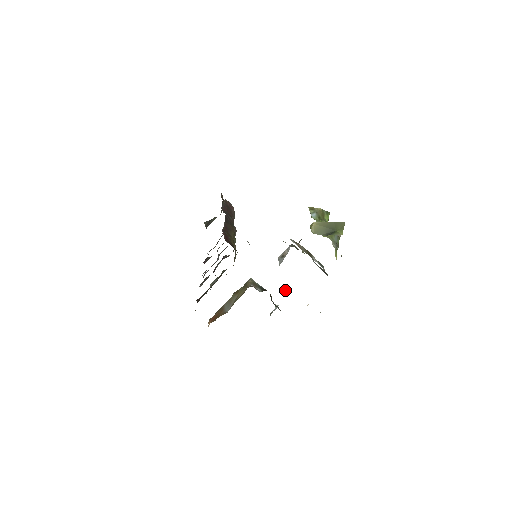
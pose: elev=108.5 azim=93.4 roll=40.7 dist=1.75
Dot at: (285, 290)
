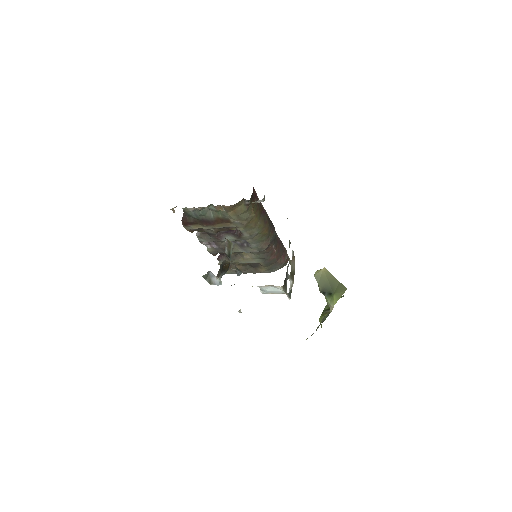
Dot at: occluded
